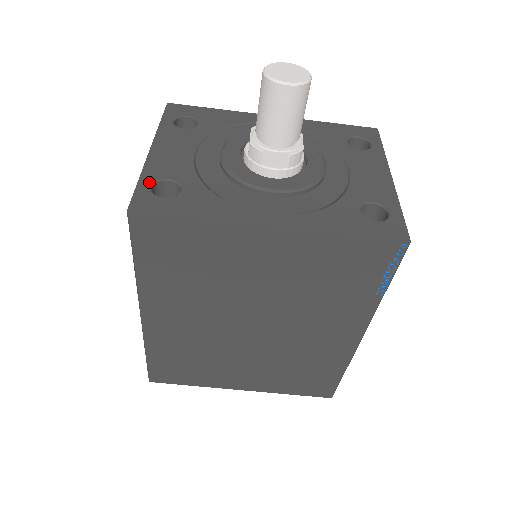
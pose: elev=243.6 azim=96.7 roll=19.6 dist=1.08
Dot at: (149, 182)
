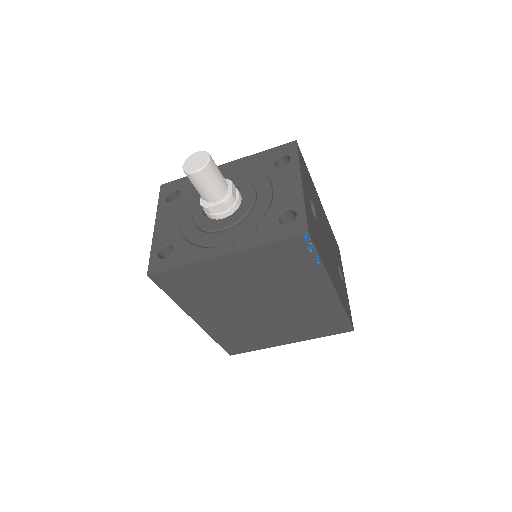
Dot at: (156, 251)
